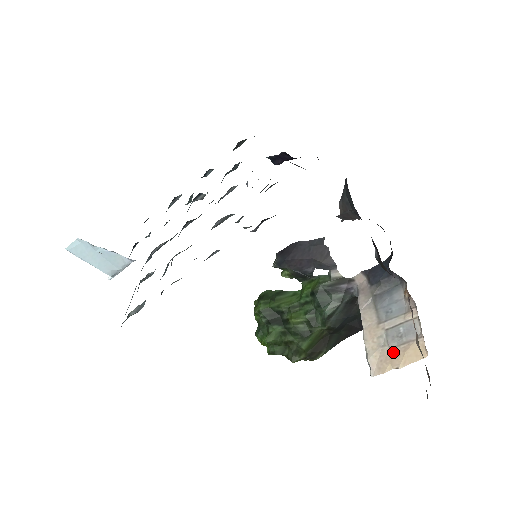
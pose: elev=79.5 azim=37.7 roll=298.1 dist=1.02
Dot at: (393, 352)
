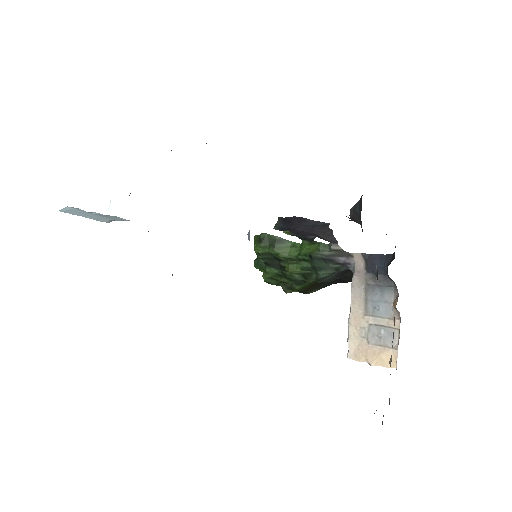
Dot at: (370, 348)
